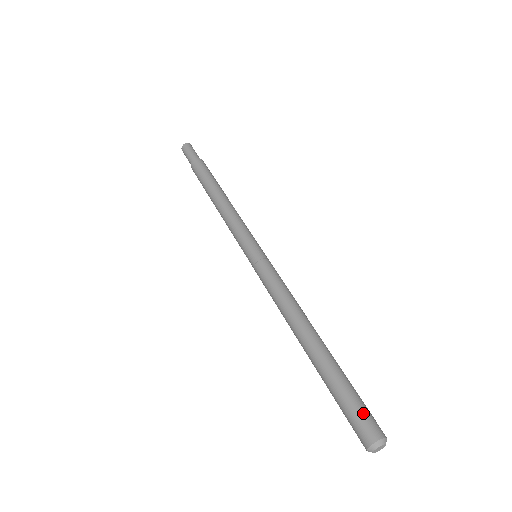
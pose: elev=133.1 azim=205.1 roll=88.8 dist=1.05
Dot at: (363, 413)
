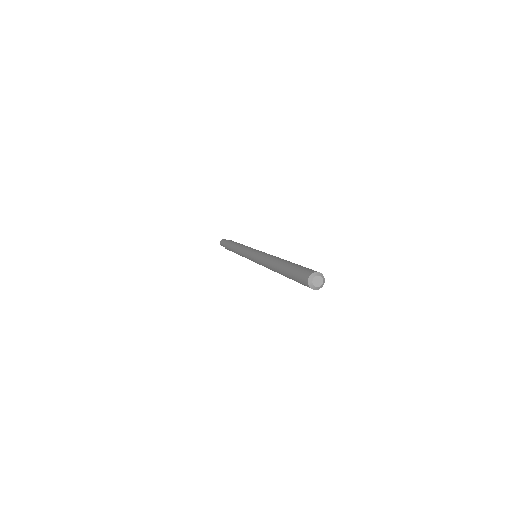
Dot at: (304, 270)
